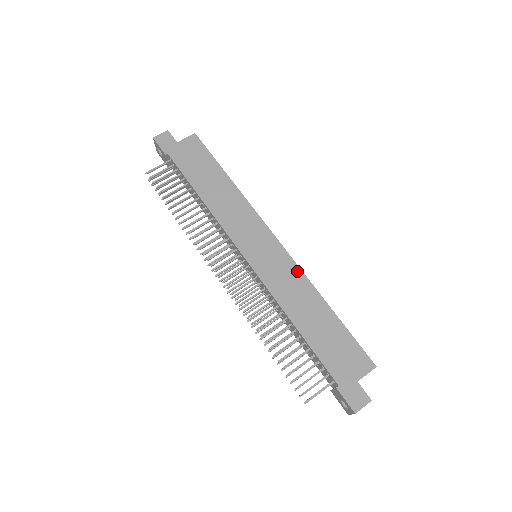
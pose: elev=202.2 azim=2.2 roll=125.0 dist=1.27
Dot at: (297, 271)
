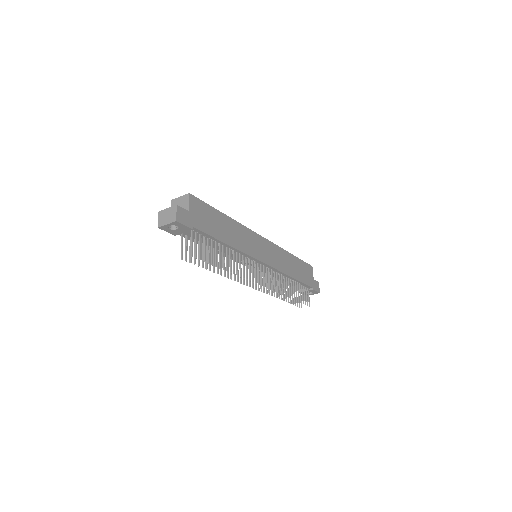
Dot at: (278, 248)
